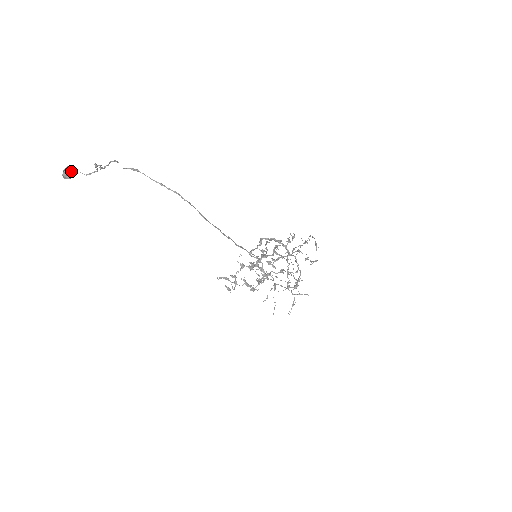
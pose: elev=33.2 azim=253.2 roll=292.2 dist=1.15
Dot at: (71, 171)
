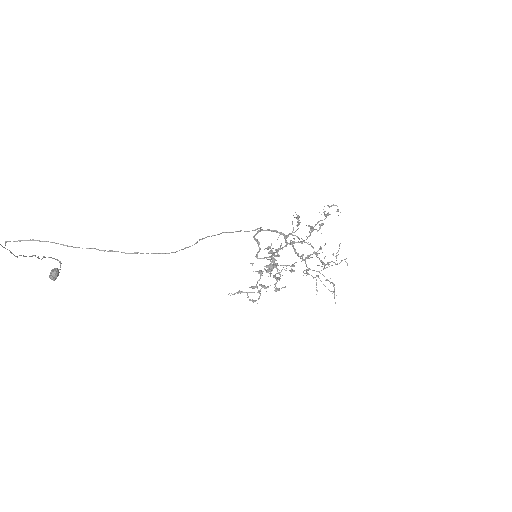
Dot at: (52, 273)
